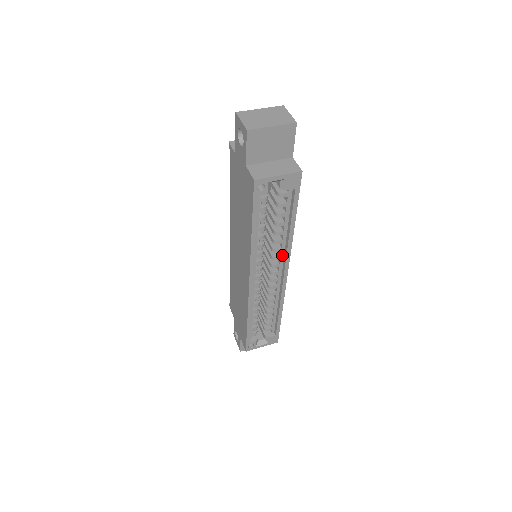
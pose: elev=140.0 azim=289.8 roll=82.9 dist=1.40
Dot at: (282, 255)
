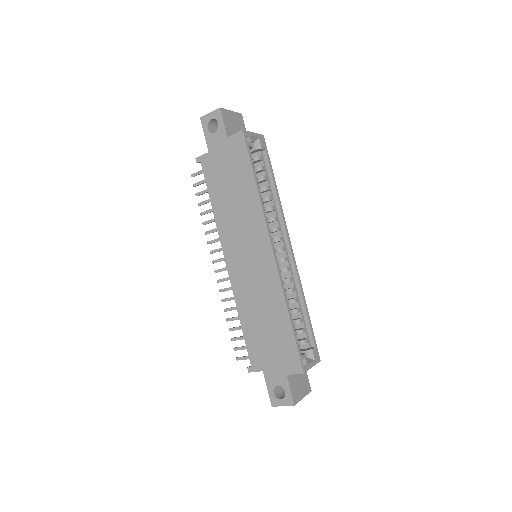
Dot at: (279, 226)
